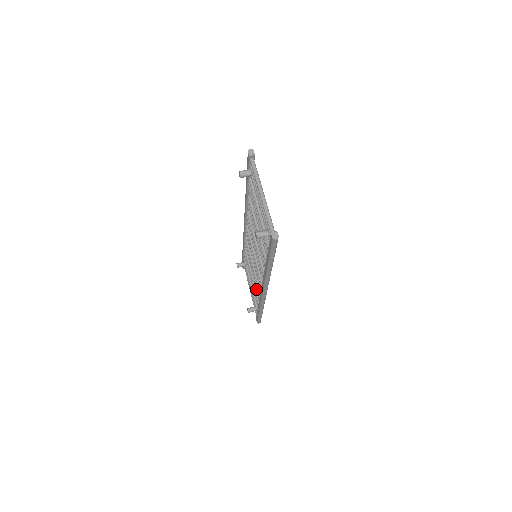
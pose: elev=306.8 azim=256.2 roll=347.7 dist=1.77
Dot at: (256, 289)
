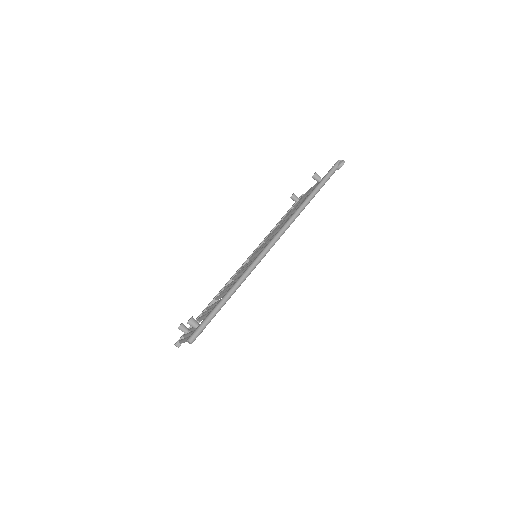
Dot at: occluded
